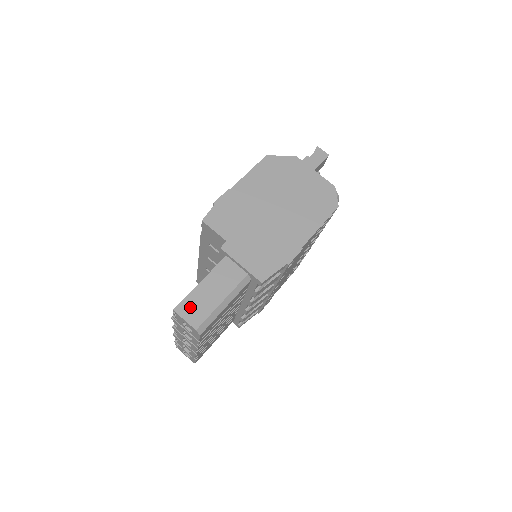
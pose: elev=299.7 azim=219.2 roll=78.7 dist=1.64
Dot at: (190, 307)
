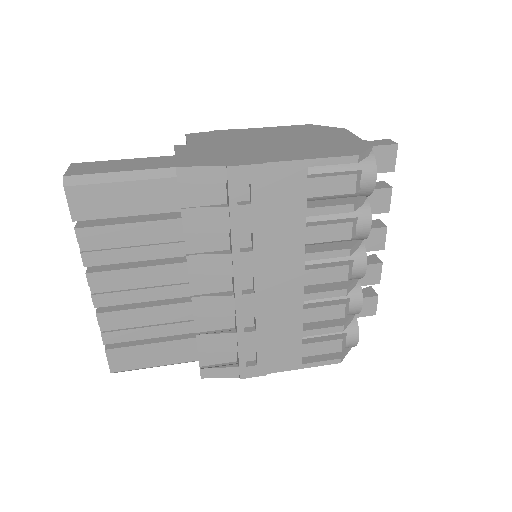
Dot at: (87, 166)
